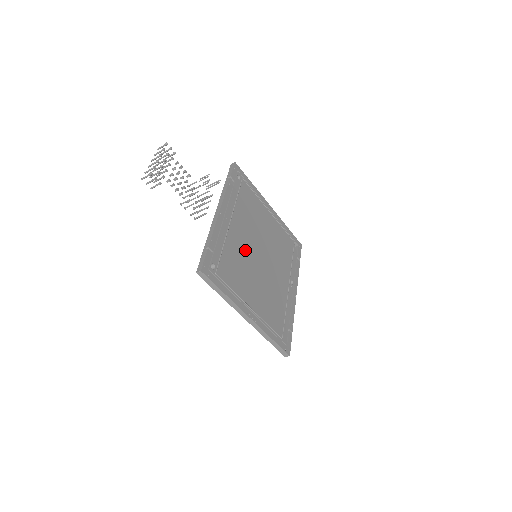
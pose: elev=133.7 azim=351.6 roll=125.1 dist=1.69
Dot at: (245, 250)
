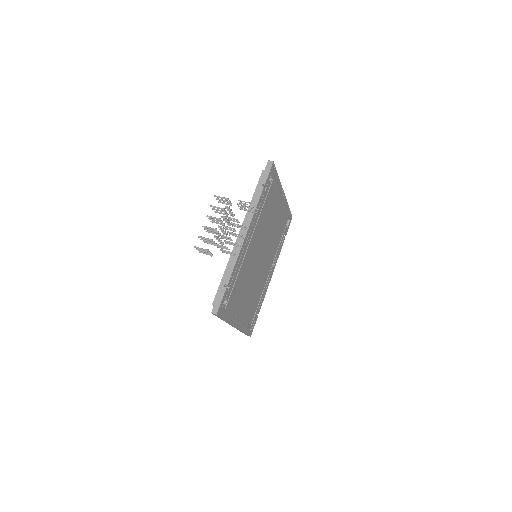
Dot at: (251, 263)
